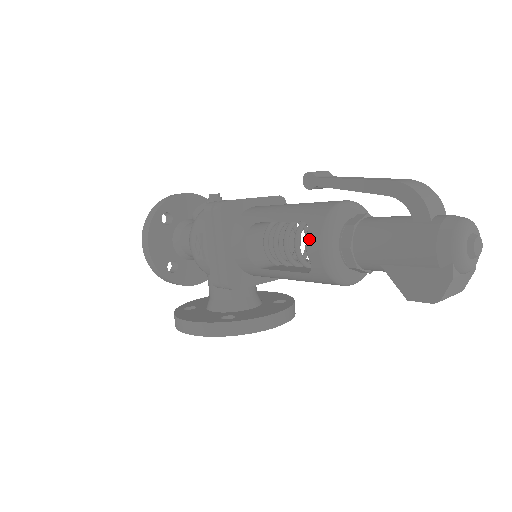
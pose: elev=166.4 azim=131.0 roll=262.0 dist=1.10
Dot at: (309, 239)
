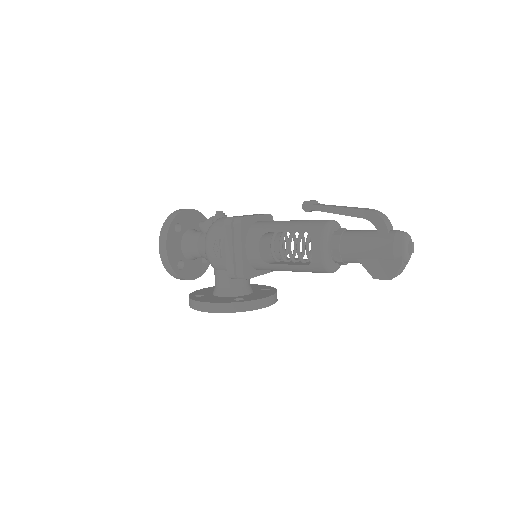
Dot at: (312, 243)
